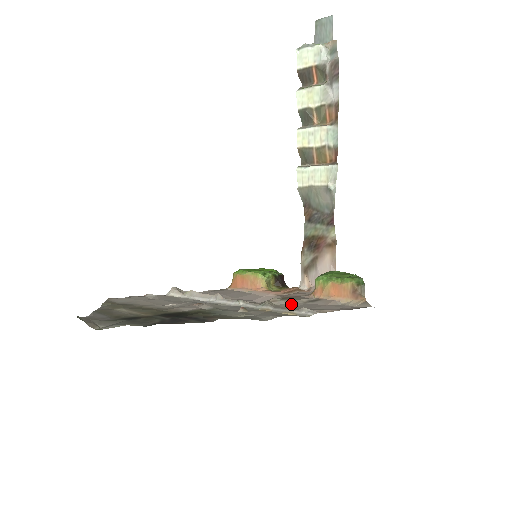
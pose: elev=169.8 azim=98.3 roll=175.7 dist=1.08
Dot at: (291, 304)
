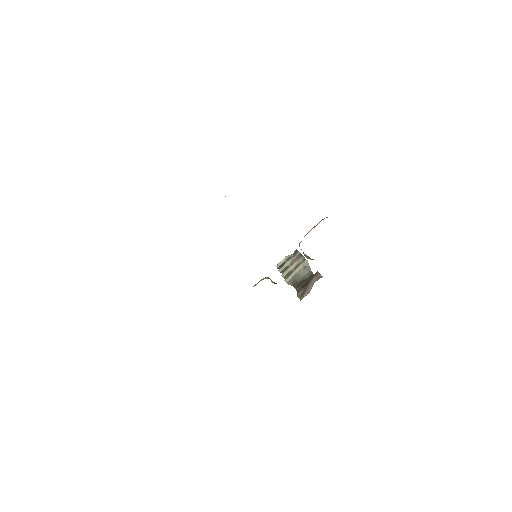
Dot at: occluded
